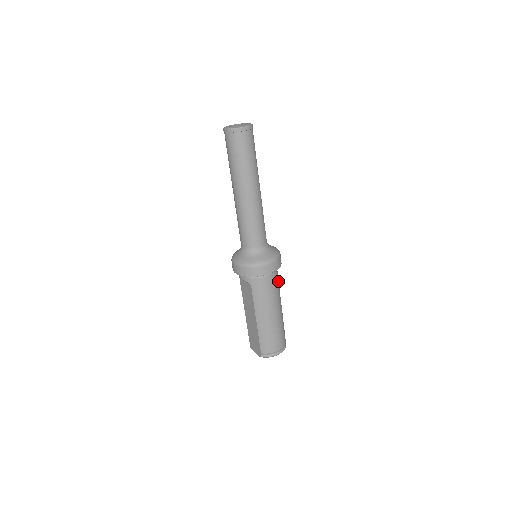
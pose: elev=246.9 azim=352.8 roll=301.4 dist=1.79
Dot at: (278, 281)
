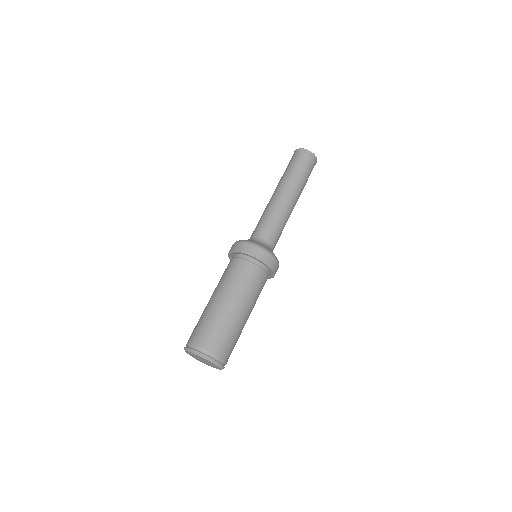
Dot at: (252, 280)
